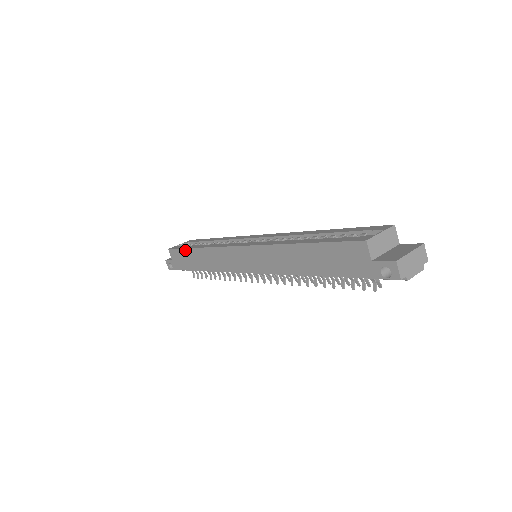
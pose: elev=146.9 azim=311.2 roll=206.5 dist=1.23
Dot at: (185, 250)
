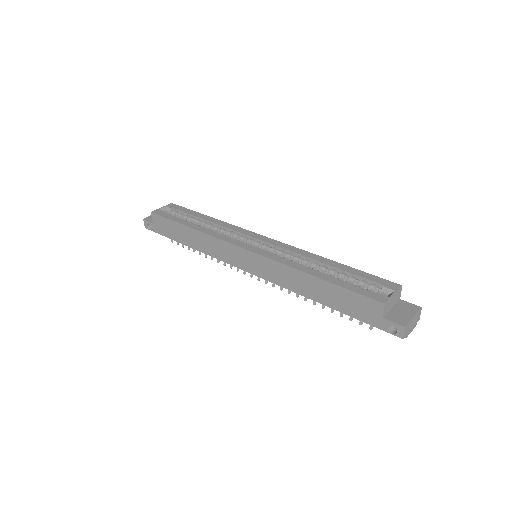
Dot at: (175, 223)
